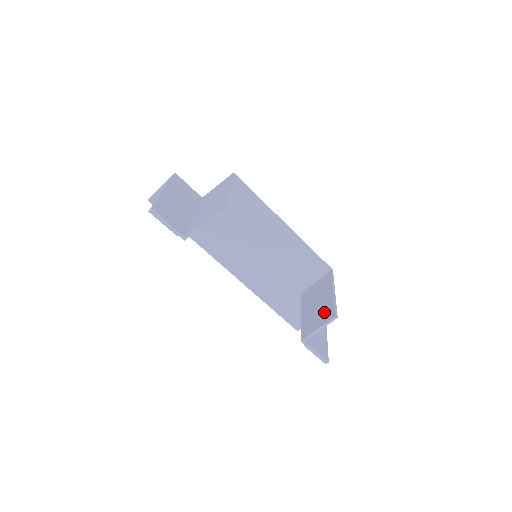
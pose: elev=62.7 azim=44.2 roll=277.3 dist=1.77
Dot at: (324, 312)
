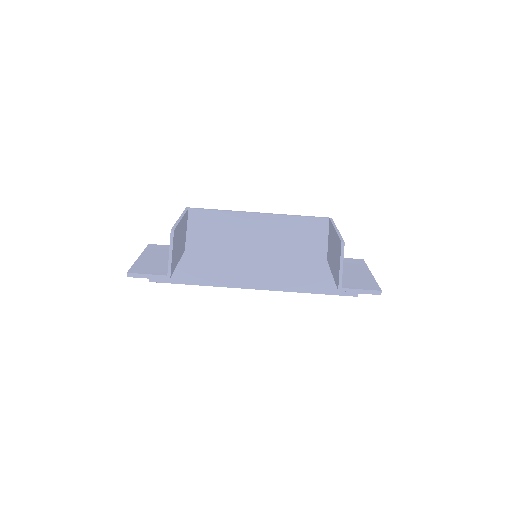
Dot at: (337, 250)
